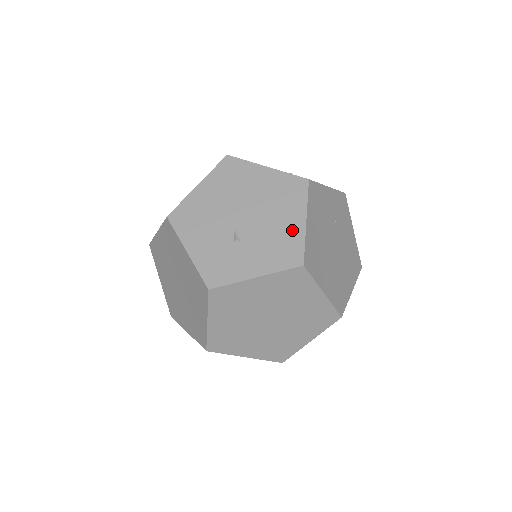
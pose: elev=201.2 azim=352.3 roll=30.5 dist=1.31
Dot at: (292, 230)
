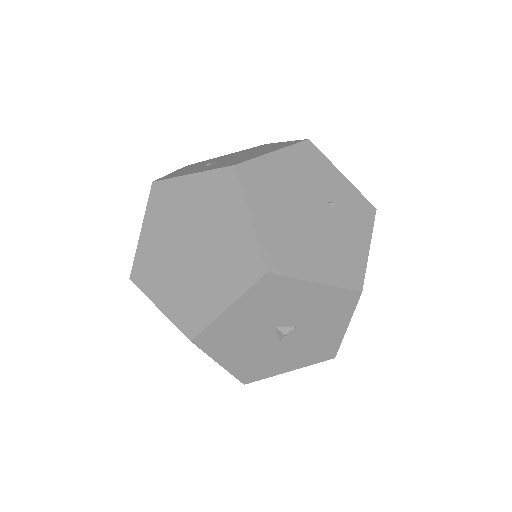
Dot at: (256, 155)
